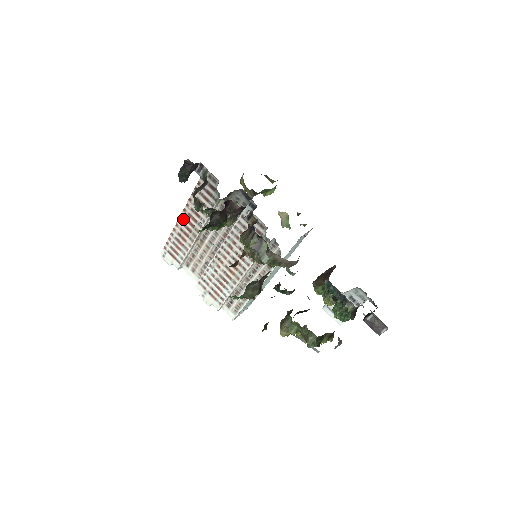
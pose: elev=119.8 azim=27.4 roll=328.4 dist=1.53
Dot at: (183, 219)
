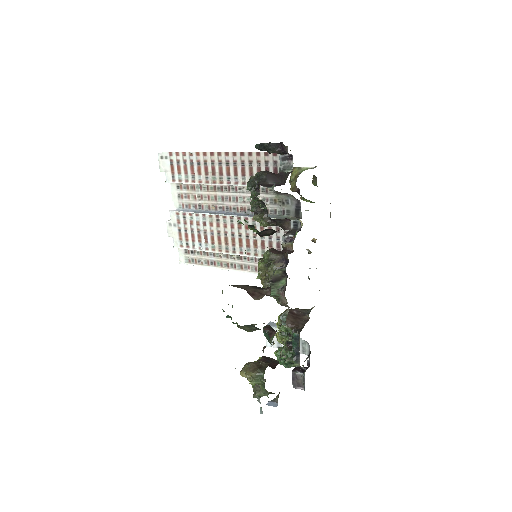
Dot at: (217, 158)
